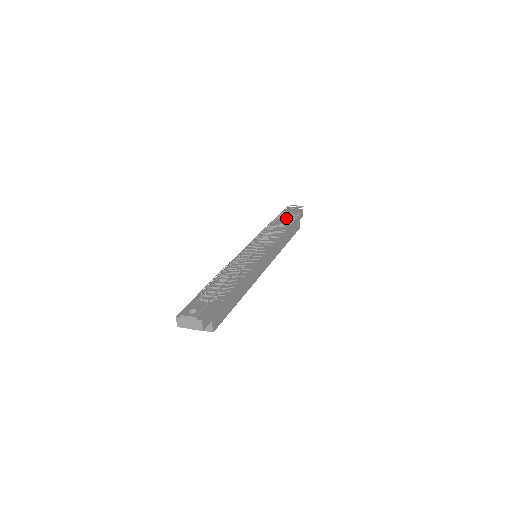
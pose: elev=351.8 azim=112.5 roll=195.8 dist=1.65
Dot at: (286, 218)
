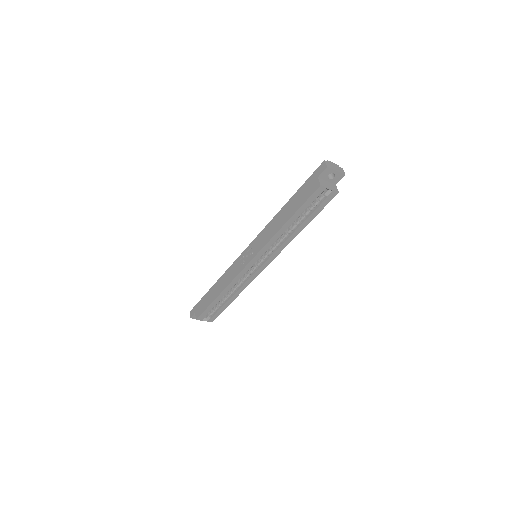
Dot at: occluded
